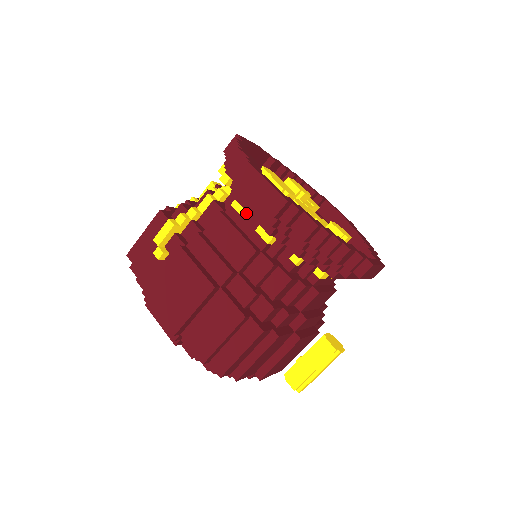
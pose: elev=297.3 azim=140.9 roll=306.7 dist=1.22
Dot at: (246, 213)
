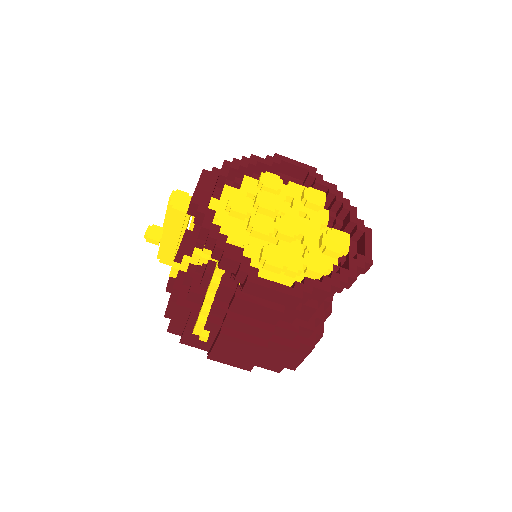
Dot at: occluded
